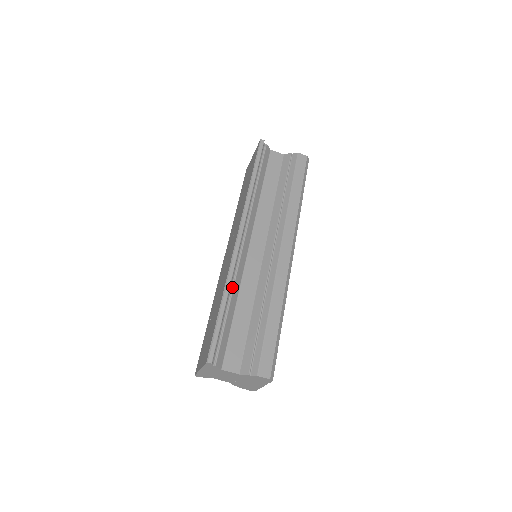
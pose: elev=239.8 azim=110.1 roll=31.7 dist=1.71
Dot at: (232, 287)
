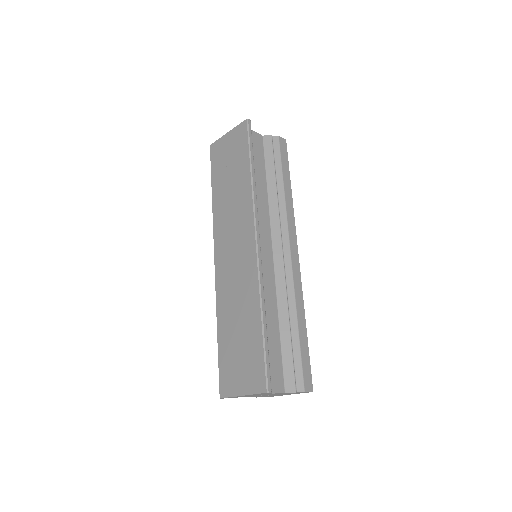
Dot at: occluded
